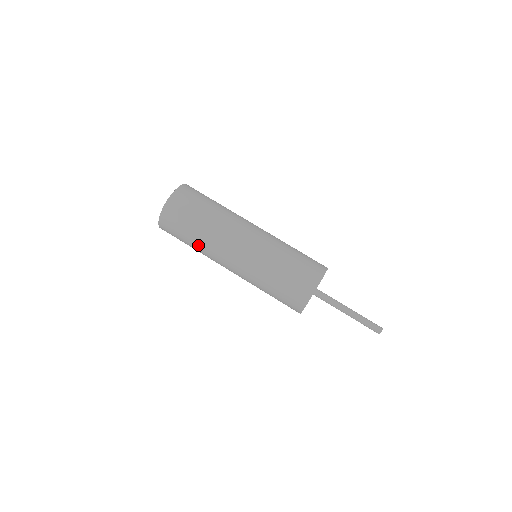
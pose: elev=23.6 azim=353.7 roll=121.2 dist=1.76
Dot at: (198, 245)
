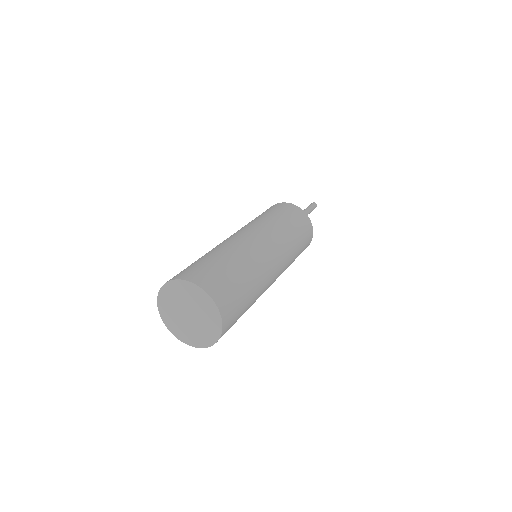
Dot at: occluded
